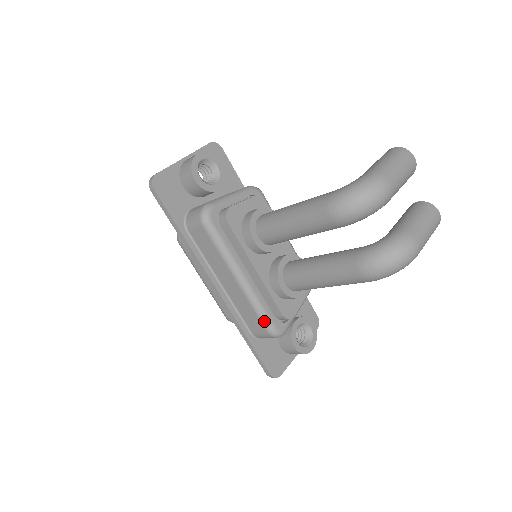
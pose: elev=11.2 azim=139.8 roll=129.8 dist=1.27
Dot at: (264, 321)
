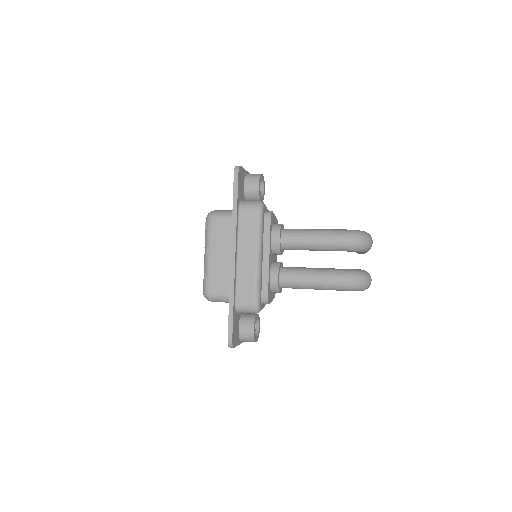
Dot at: (257, 294)
